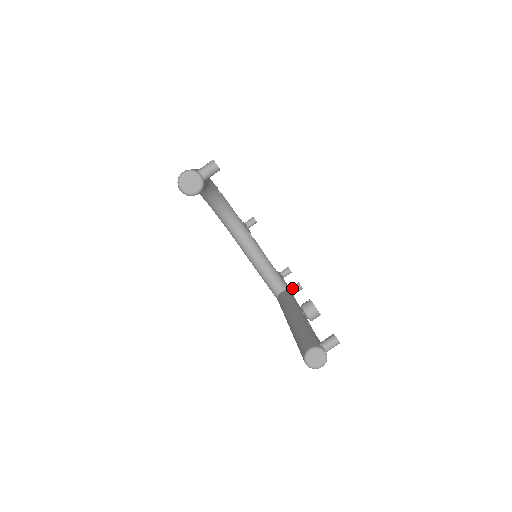
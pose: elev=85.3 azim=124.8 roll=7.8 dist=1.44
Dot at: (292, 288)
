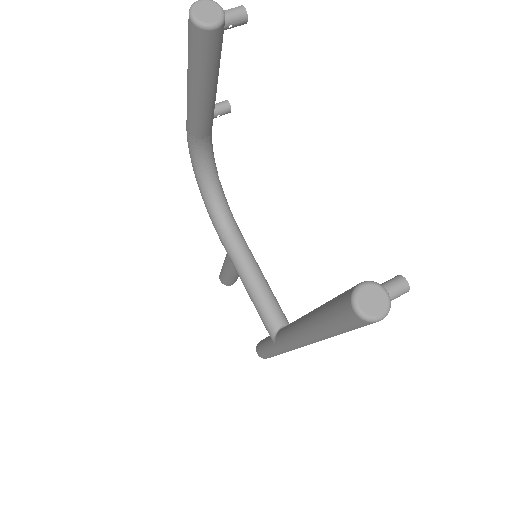
Dot at: occluded
